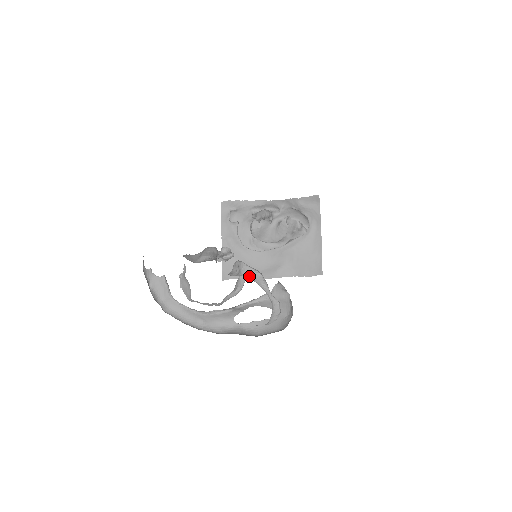
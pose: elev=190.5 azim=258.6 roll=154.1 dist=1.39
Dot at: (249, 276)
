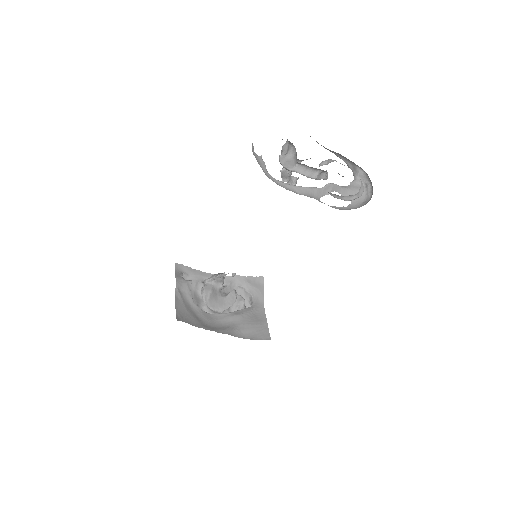
Dot at: (340, 163)
